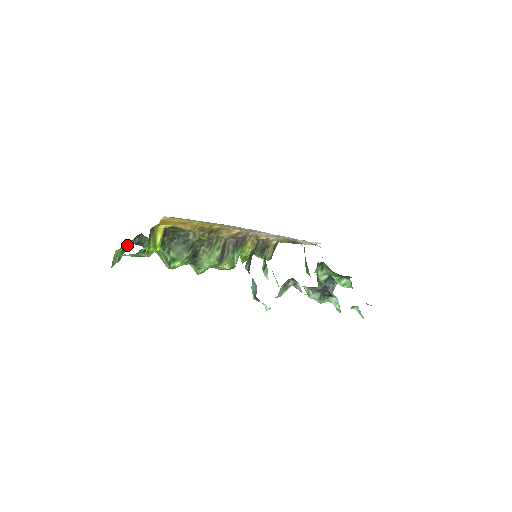
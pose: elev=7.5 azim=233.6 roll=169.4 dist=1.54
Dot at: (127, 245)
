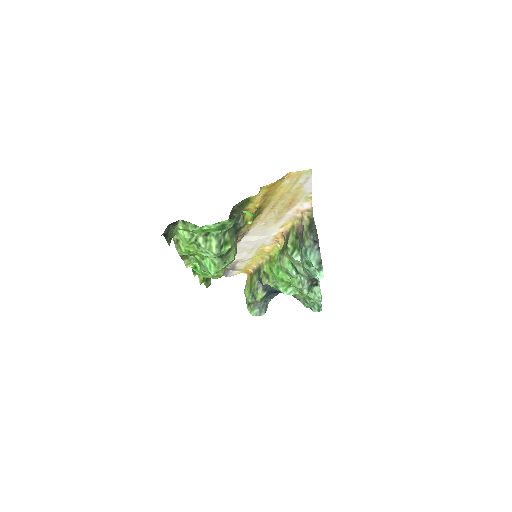
Dot at: occluded
